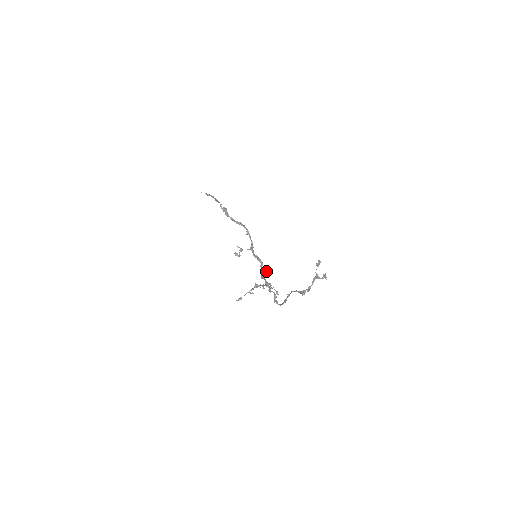
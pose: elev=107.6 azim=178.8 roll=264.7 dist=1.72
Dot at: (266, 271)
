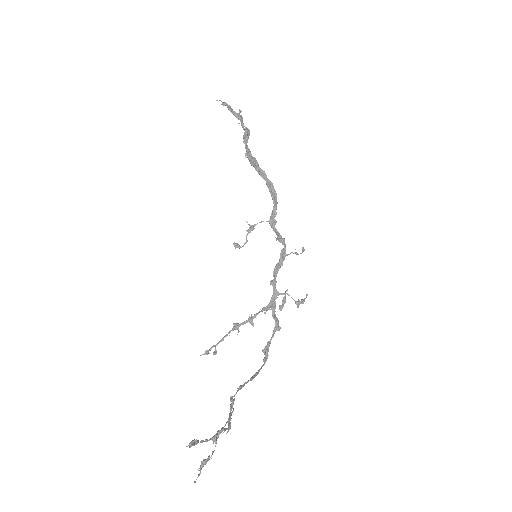
Dot at: (297, 254)
